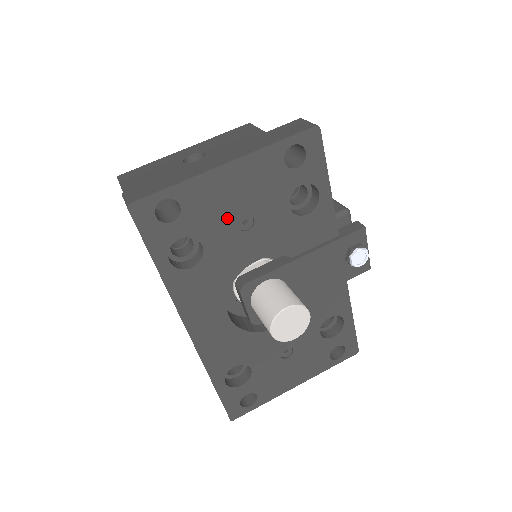
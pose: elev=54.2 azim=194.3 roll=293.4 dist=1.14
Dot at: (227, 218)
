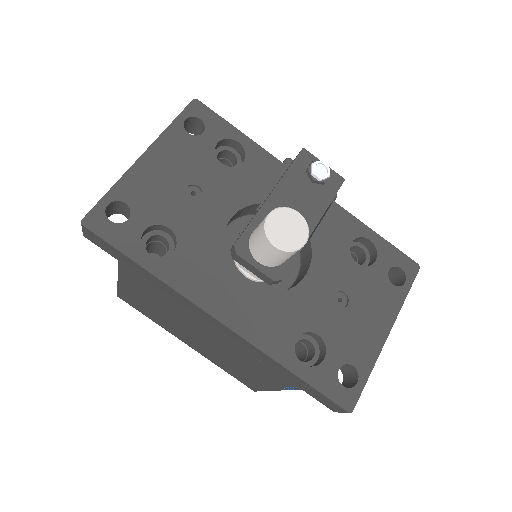
Dot at: (174, 196)
